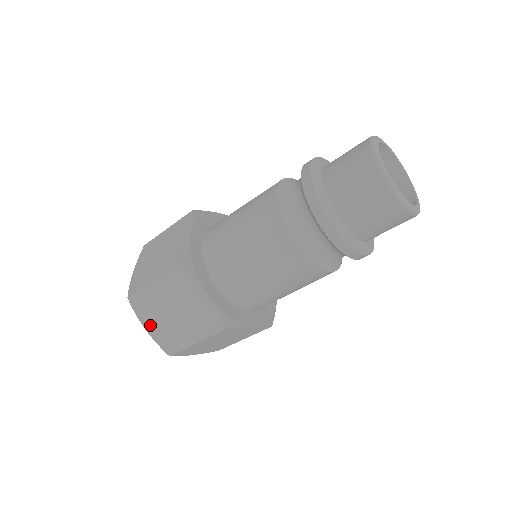
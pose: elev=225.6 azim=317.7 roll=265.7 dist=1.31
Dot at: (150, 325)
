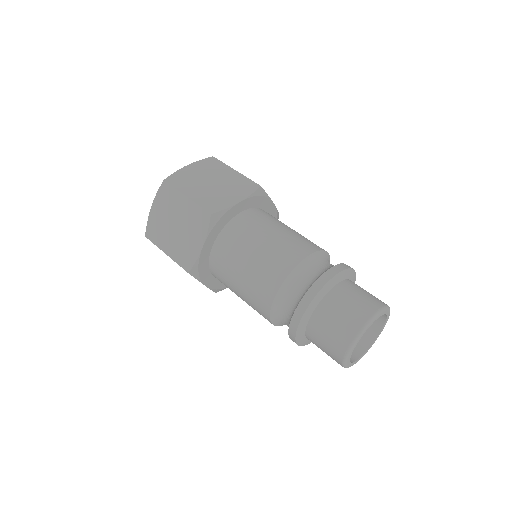
Dot at: occluded
